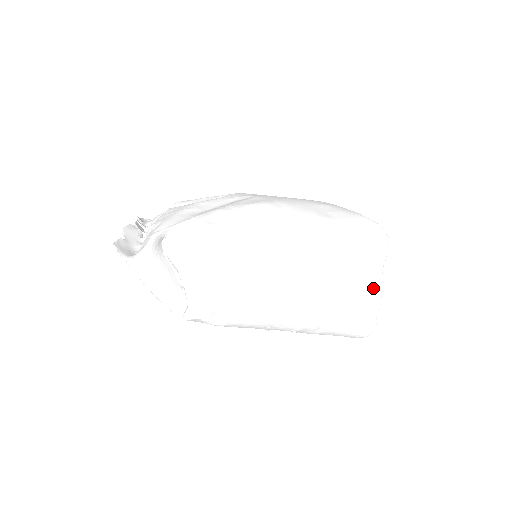
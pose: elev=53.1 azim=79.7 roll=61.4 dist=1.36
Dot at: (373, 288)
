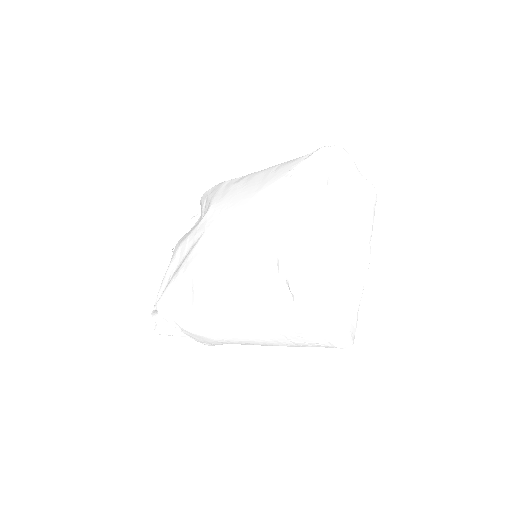
Dot at: (308, 331)
